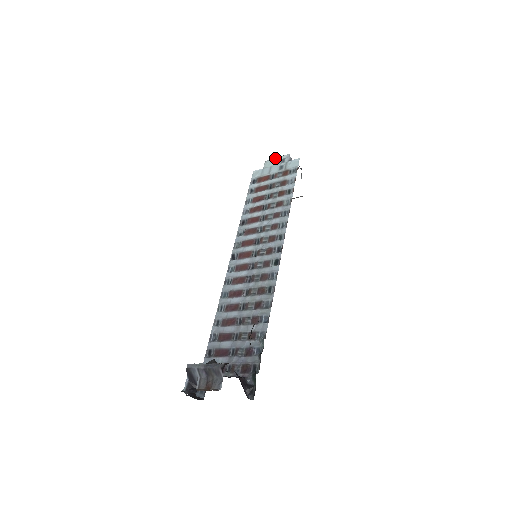
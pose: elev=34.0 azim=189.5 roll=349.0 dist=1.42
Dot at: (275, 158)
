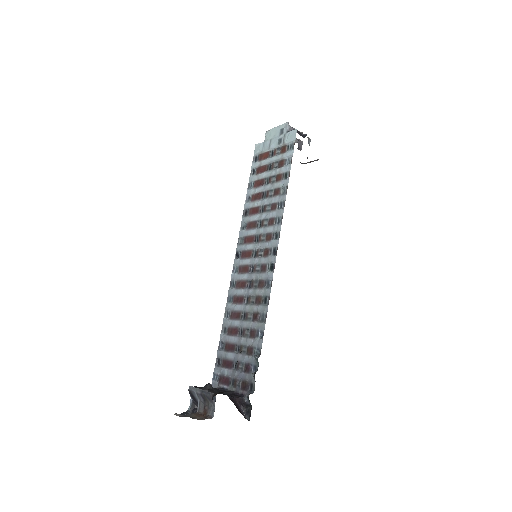
Dot at: (275, 128)
